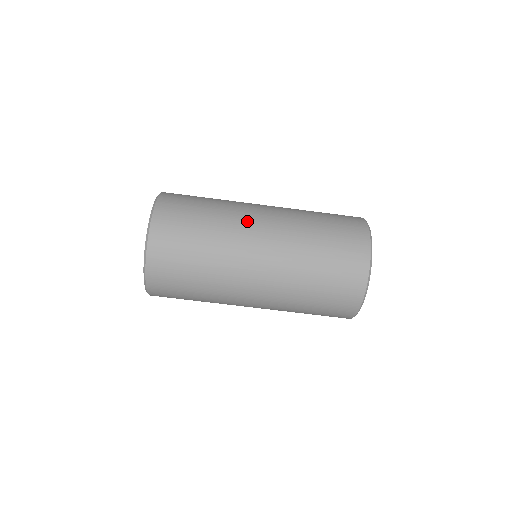
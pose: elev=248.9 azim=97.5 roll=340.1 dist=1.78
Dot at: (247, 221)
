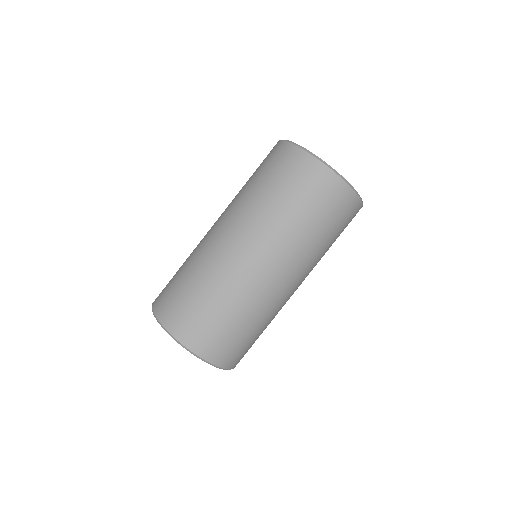
Dot at: occluded
